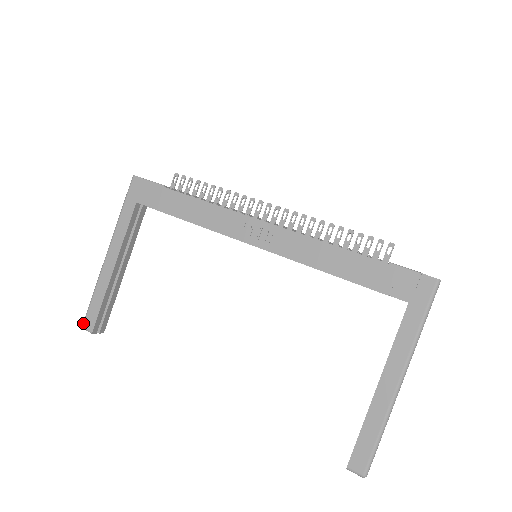
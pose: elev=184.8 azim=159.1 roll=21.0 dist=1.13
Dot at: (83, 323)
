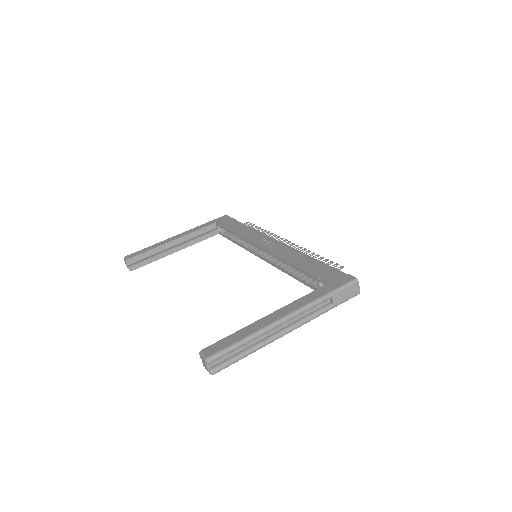
Dot at: (127, 255)
